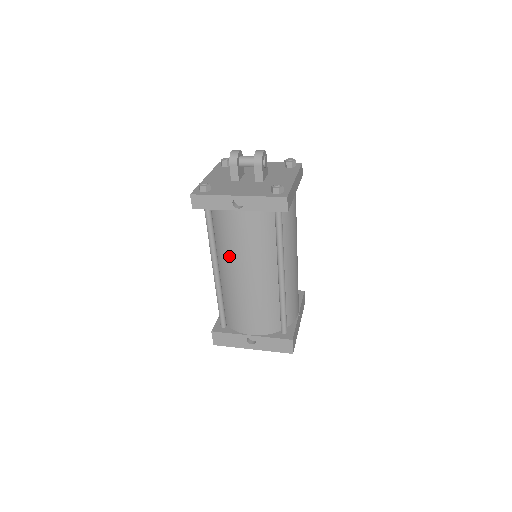
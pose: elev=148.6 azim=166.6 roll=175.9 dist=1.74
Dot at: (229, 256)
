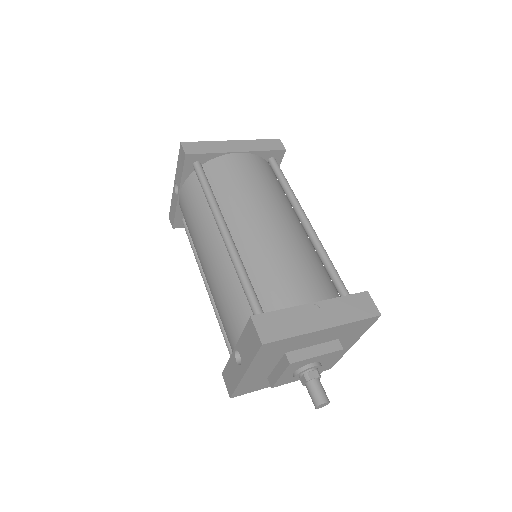
Dot at: occluded
